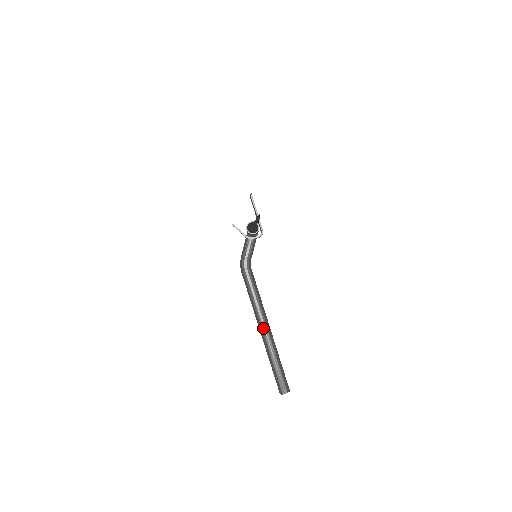
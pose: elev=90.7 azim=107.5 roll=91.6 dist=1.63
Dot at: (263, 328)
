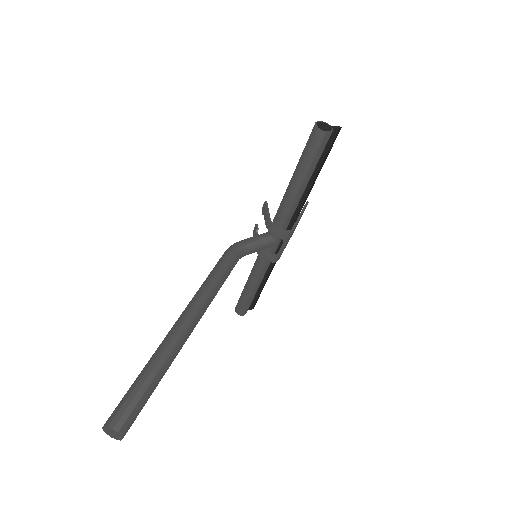
Dot at: (187, 316)
